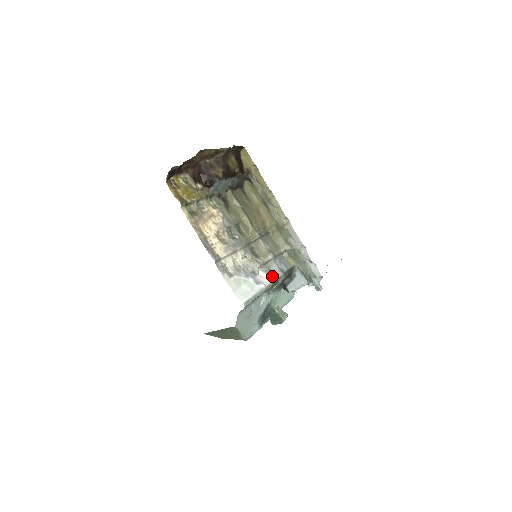
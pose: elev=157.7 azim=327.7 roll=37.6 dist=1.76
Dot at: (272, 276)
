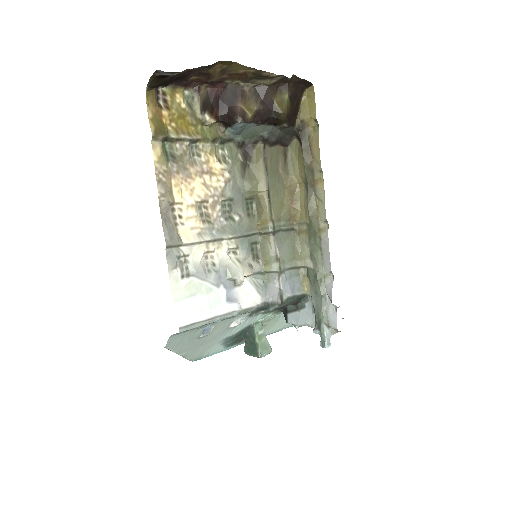
Dot at: (263, 296)
